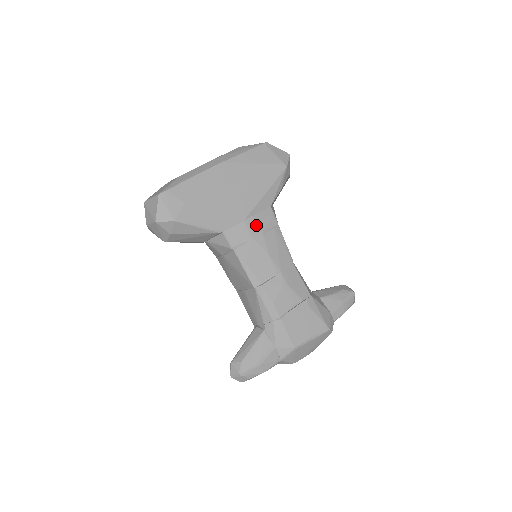
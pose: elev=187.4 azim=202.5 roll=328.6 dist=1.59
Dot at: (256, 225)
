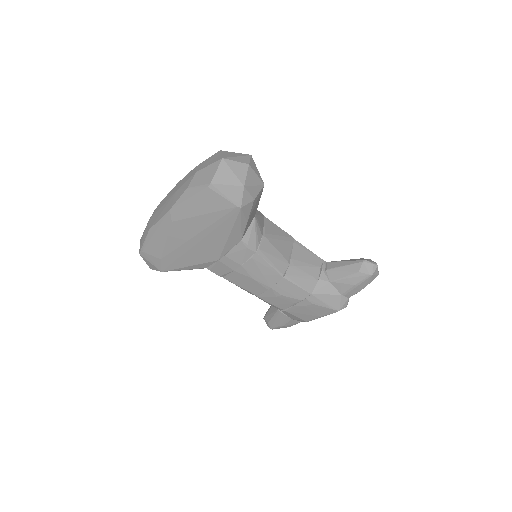
Dot at: (232, 261)
